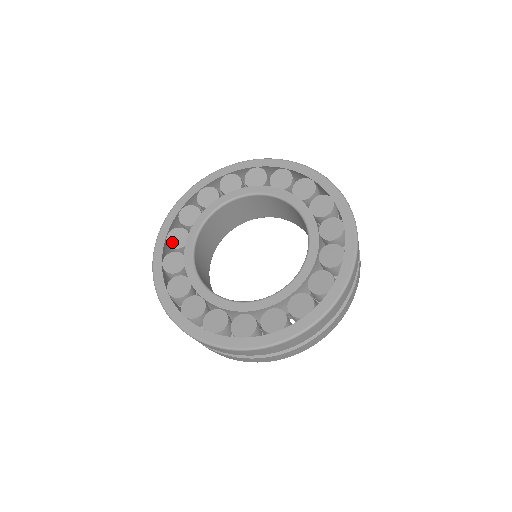
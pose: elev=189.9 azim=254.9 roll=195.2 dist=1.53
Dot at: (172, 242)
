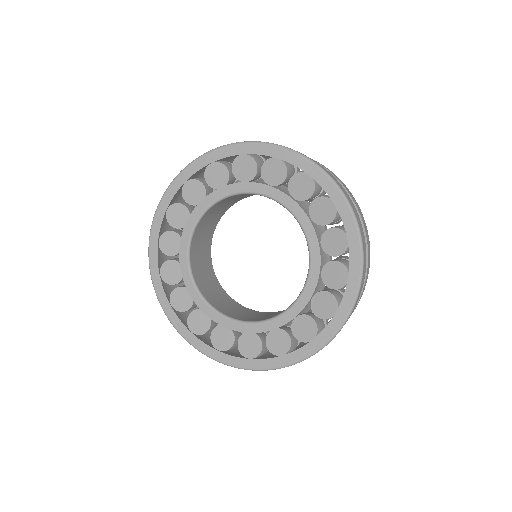
Dot at: (171, 219)
